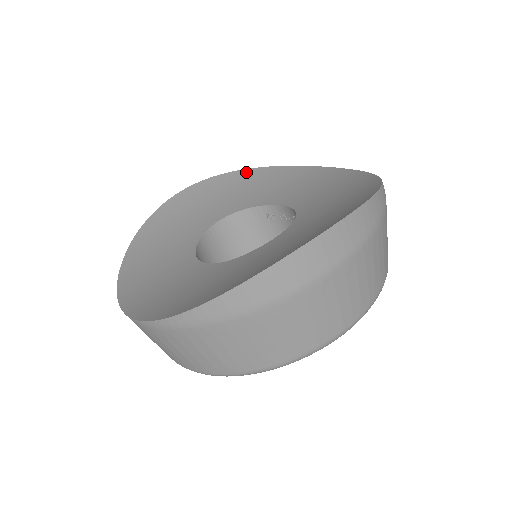
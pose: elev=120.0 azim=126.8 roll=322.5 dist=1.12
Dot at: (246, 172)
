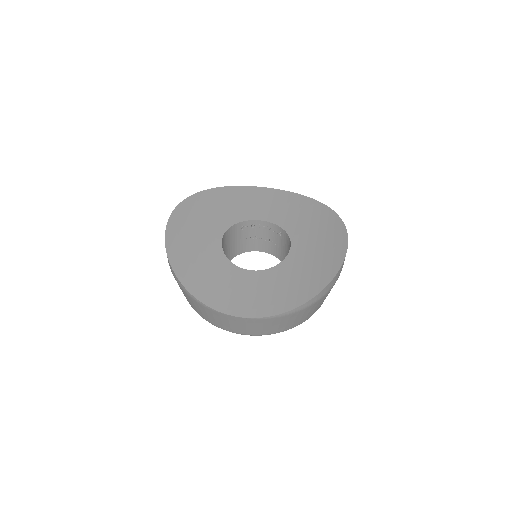
Dot at: (201, 195)
